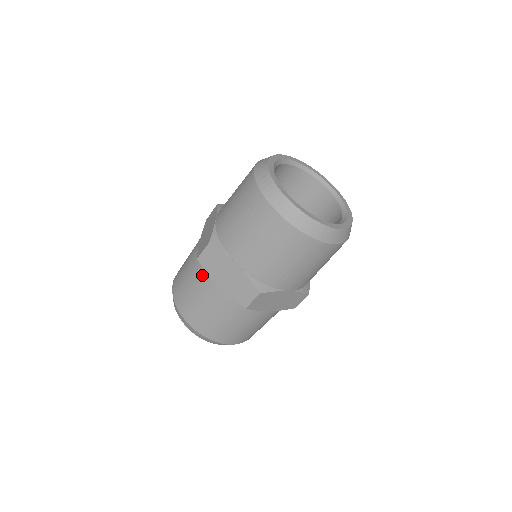
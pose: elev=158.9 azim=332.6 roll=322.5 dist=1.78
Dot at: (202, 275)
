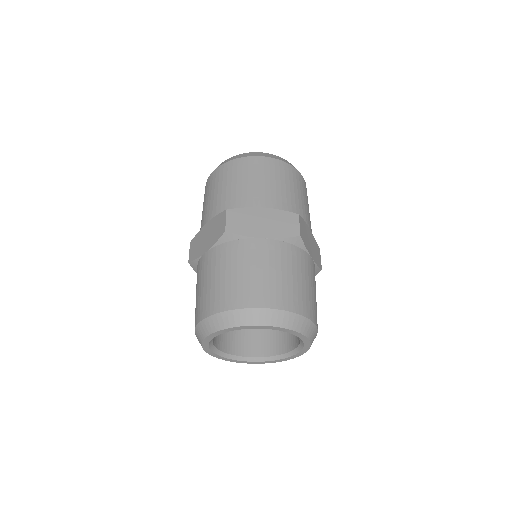
Dot at: (197, 270)
